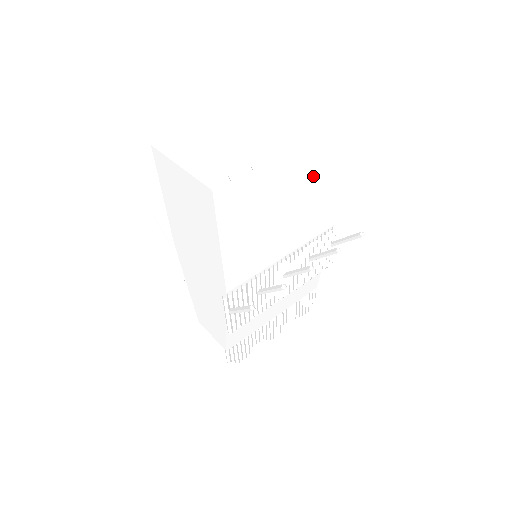
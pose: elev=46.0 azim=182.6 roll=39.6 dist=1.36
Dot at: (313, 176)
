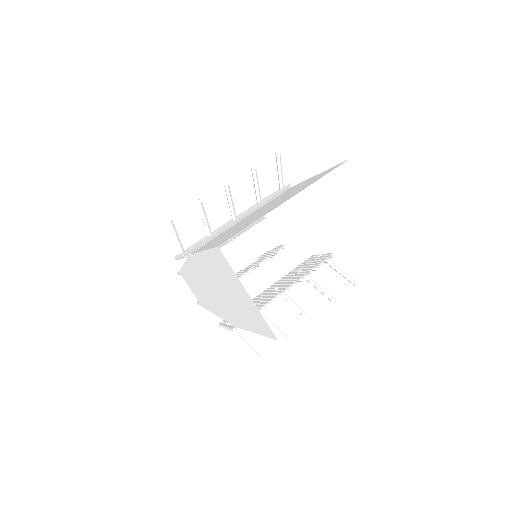
Dot at: occluded
